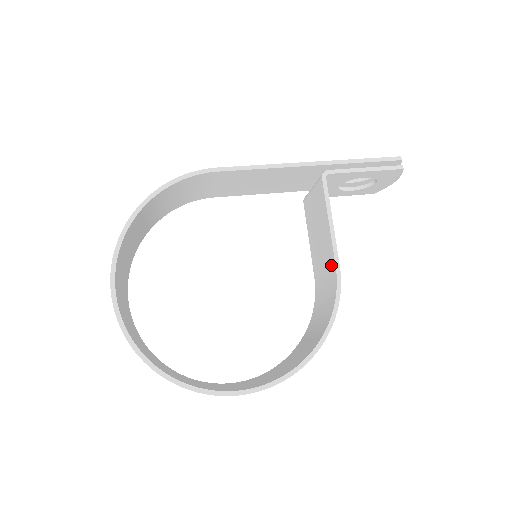
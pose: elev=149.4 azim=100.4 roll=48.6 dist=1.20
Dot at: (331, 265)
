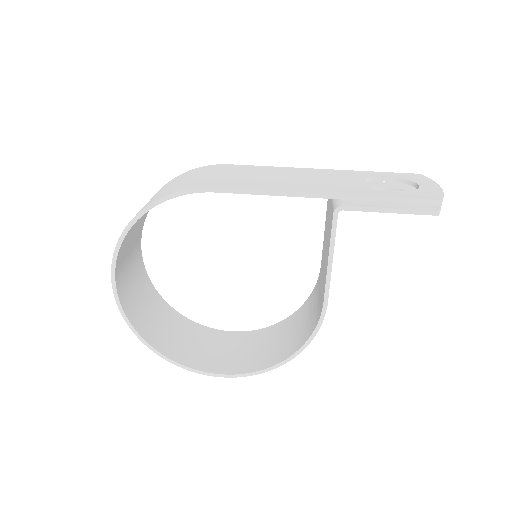
Dot at: (323, 292)
